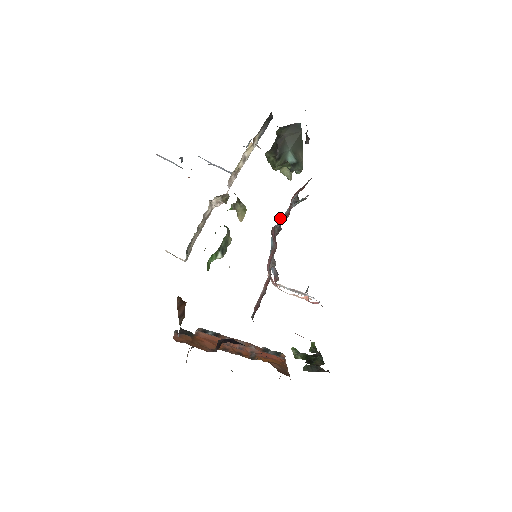
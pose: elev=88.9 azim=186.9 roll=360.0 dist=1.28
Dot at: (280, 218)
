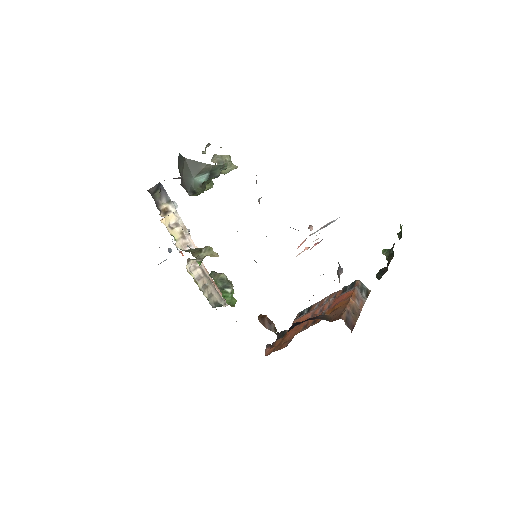
Dot at: (259, 199)
